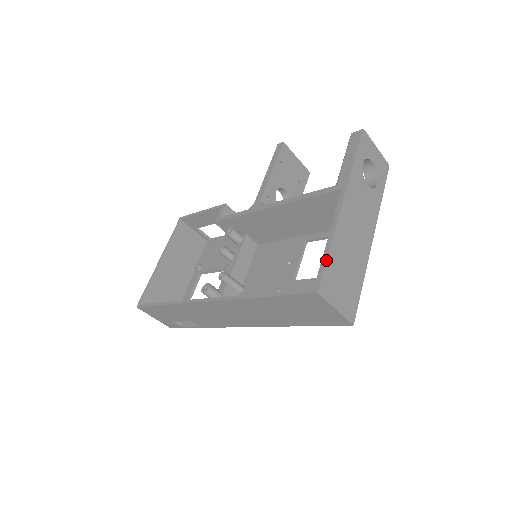
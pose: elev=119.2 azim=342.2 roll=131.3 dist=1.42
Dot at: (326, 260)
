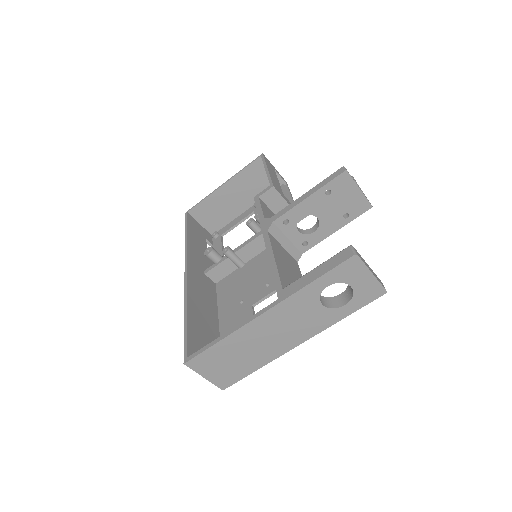
Dot at: (209, 348)
